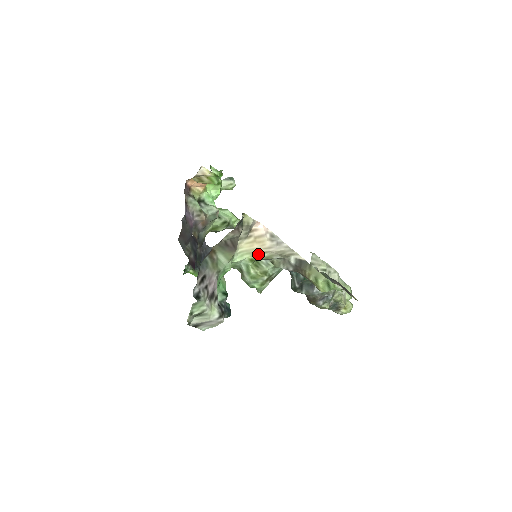
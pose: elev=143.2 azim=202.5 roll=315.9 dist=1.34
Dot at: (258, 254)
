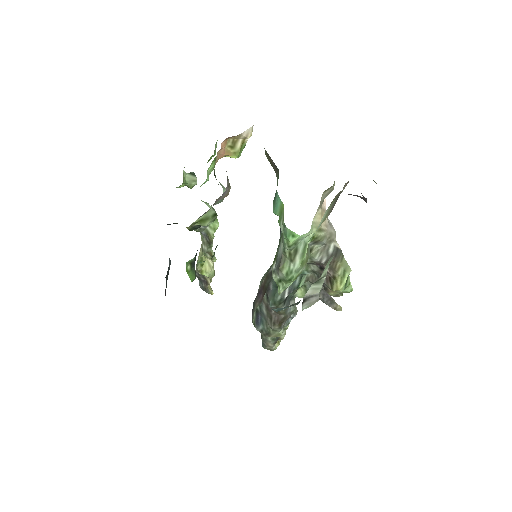
Dot at: (320, 231)
